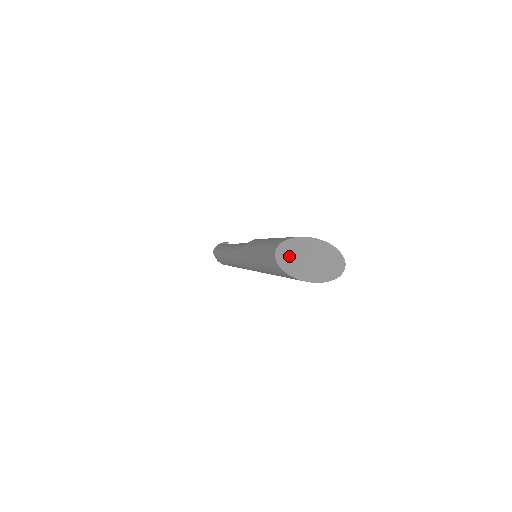
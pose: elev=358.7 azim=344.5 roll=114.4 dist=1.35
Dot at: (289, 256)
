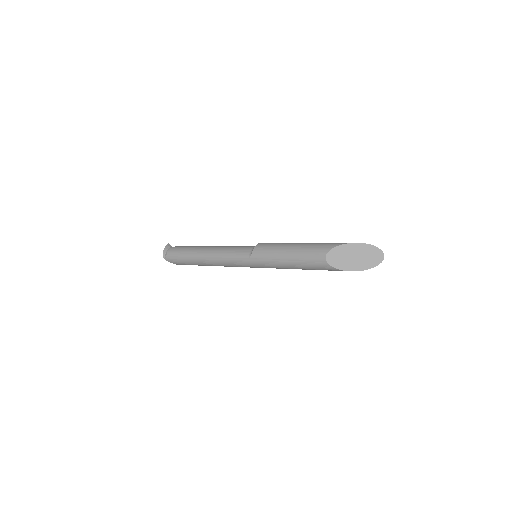
Dot at: (339, 259)
